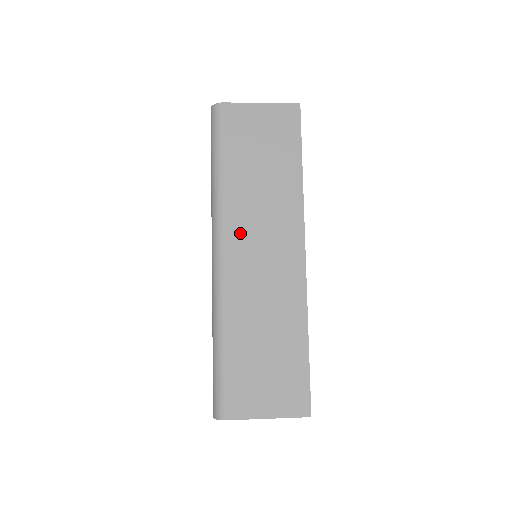
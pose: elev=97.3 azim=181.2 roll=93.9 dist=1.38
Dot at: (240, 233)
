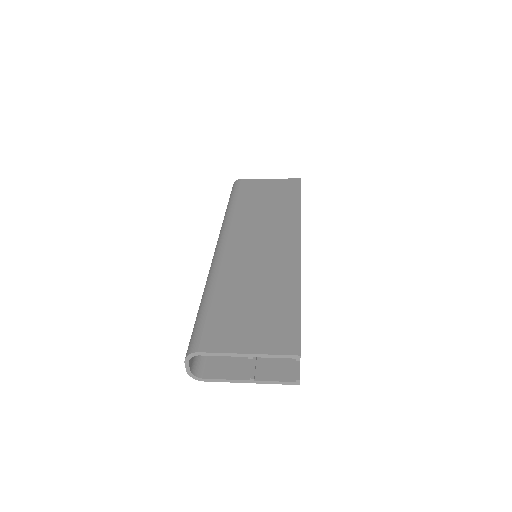
Dot at: (242, 232)
